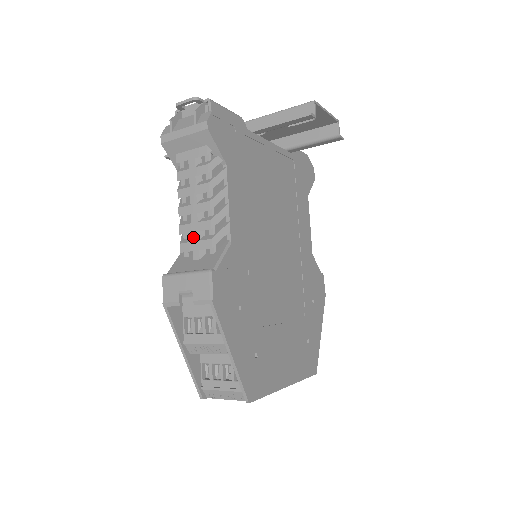
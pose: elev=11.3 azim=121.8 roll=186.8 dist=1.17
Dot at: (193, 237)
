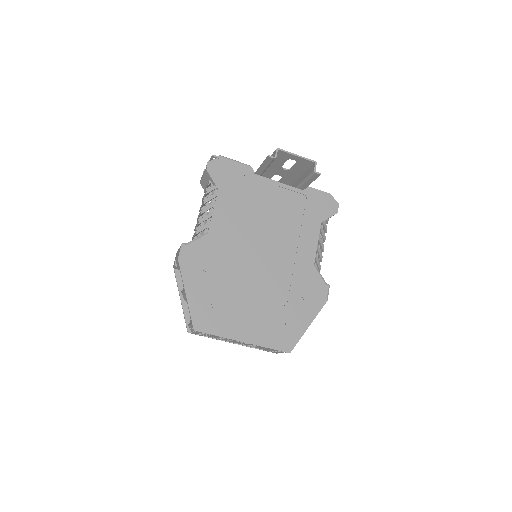
Dot at: (195, 231)
